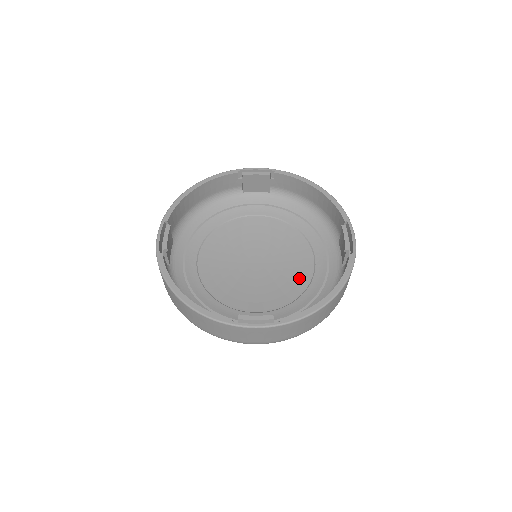
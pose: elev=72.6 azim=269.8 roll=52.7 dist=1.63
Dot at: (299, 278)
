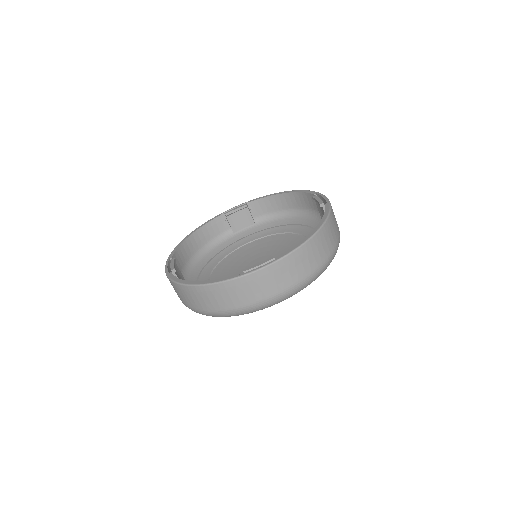
Dot at: occluded
